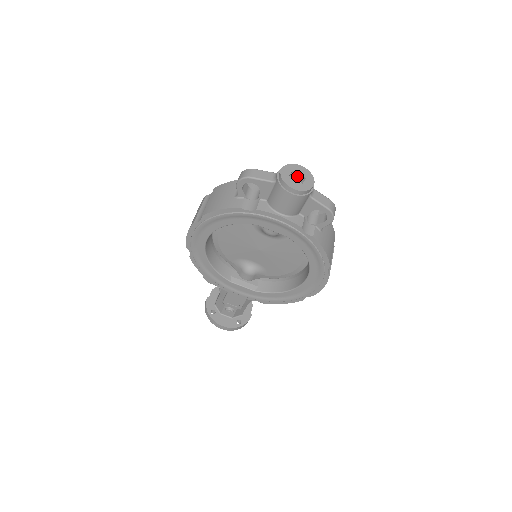
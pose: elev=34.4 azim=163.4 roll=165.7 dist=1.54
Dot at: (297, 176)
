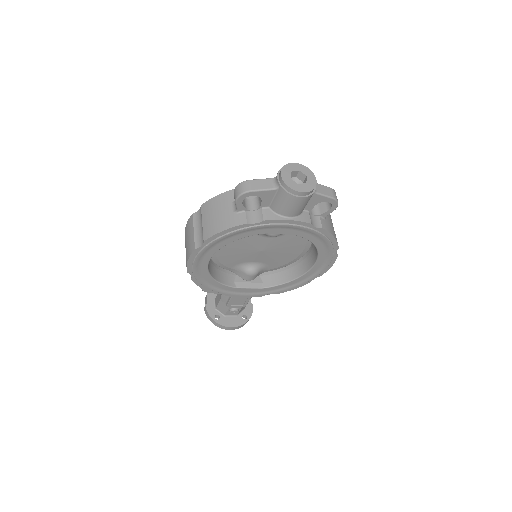
Dot at: (295, 175)
